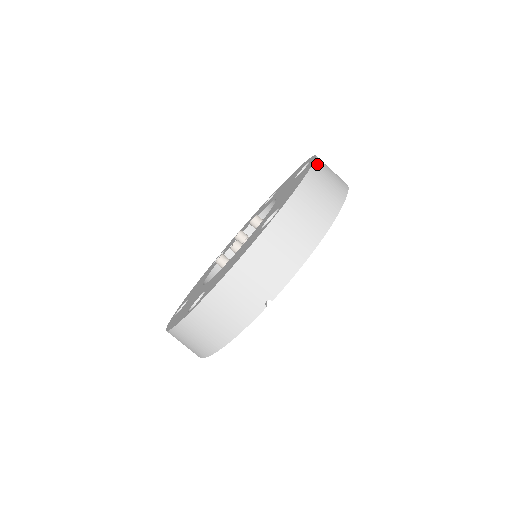
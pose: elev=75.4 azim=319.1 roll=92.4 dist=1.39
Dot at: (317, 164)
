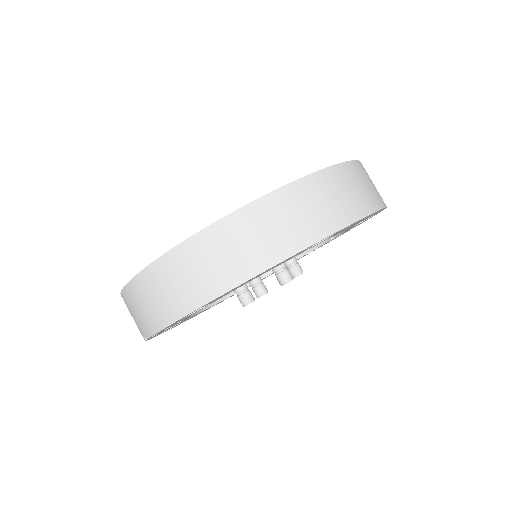
Dot at: (252, 208)
